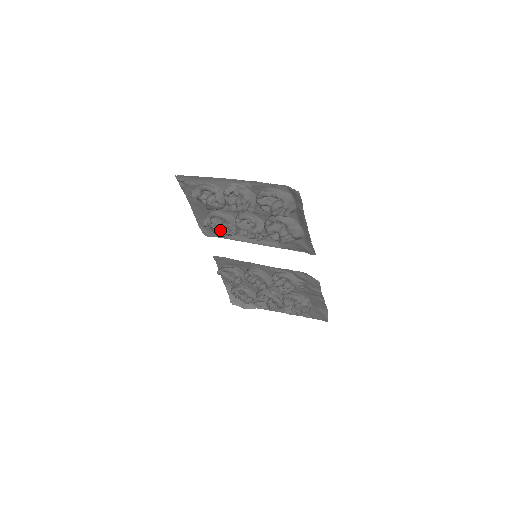
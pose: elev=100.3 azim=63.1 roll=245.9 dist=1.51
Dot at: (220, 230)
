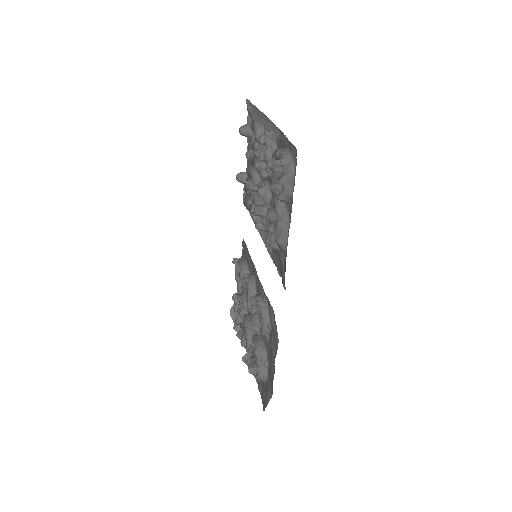
Dot at: (245, 195)
